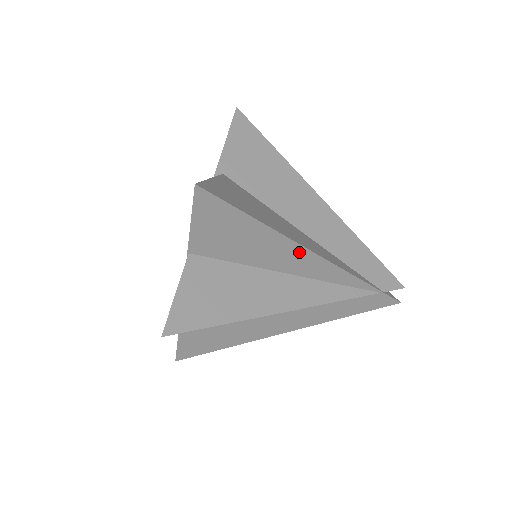
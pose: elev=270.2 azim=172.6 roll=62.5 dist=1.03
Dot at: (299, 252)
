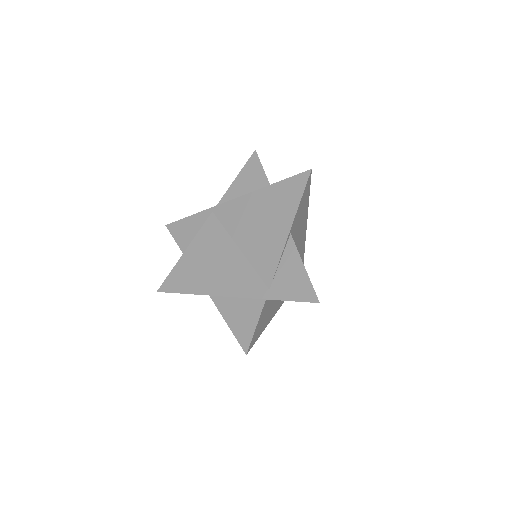
Dot at: occluded
